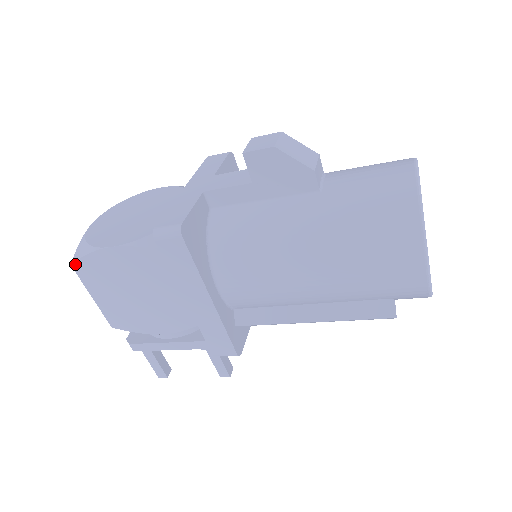
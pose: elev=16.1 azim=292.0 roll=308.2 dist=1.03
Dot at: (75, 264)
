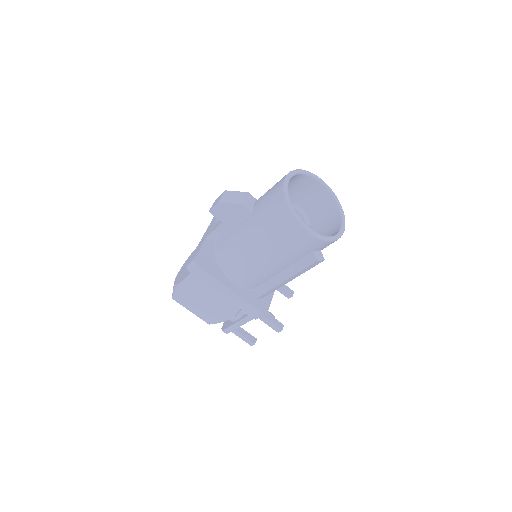
Dot at: (173, 297)
